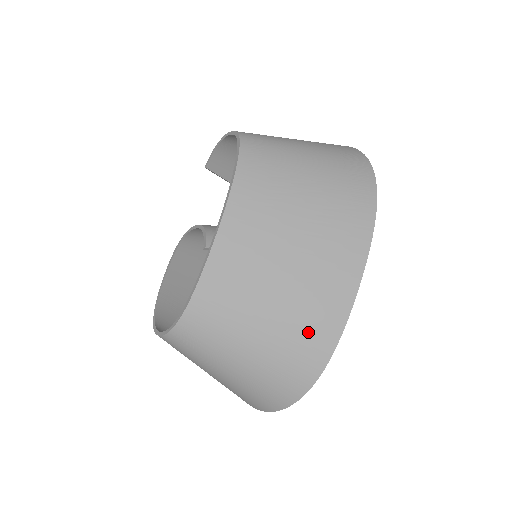
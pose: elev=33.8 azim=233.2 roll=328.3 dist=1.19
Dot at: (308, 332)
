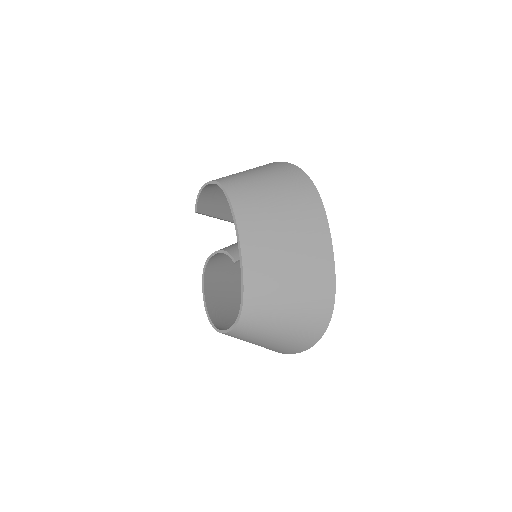
Dot at: (317, 285)
